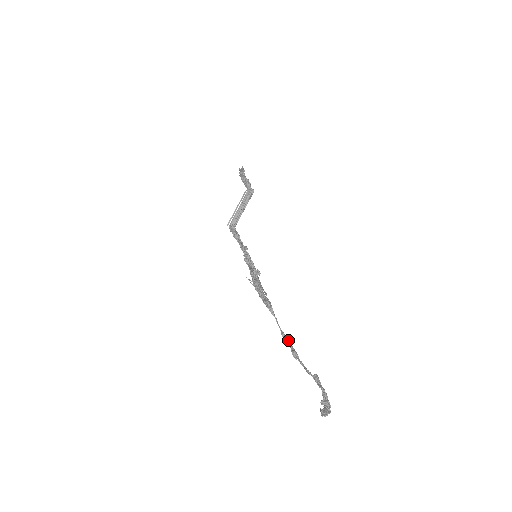
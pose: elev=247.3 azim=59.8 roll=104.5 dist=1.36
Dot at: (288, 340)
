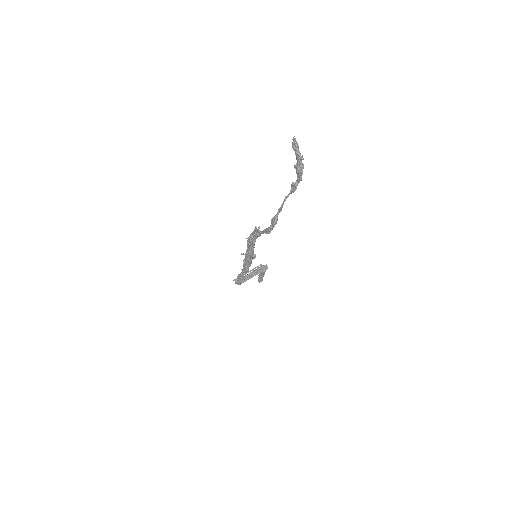
Dot at: (269, 232)
